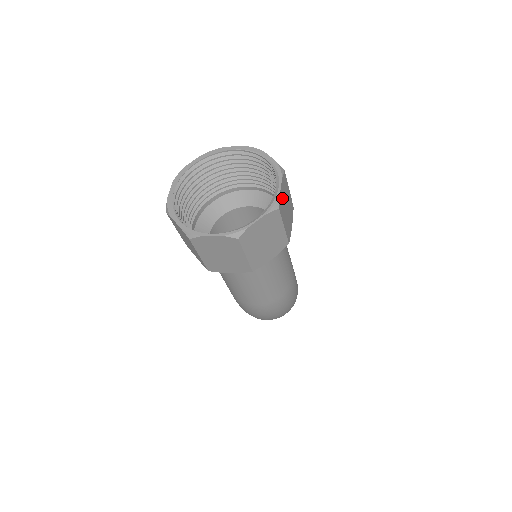
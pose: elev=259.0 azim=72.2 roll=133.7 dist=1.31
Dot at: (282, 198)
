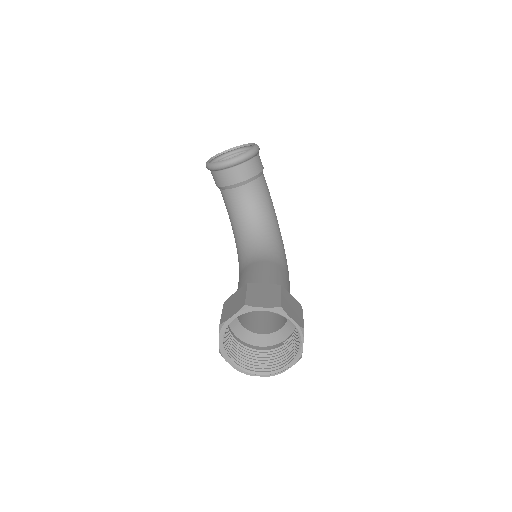
Dot at: occluded
